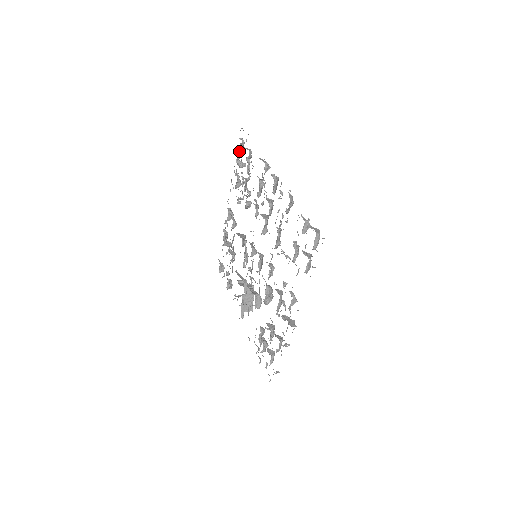
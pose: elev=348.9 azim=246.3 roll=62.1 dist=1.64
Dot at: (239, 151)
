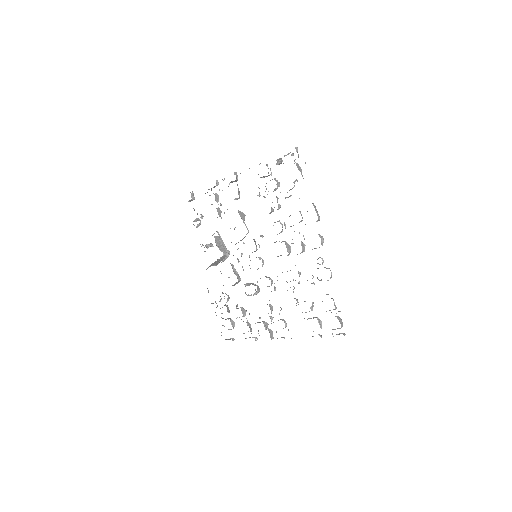
Dot at: occluded
